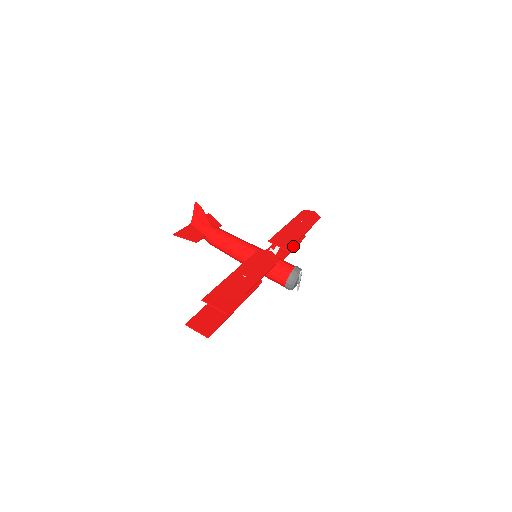
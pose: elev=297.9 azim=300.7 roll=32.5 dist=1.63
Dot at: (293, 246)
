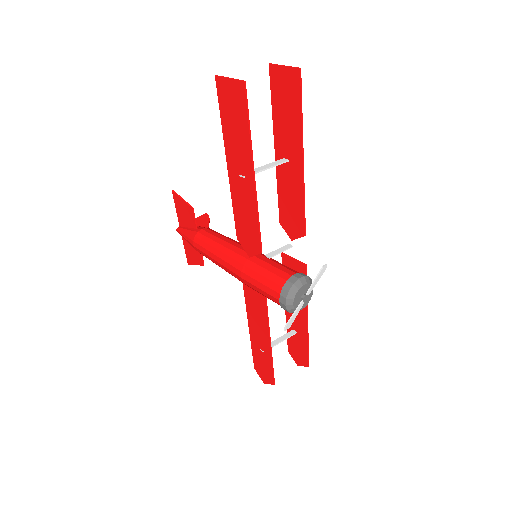
Dot at: (269, 351)
